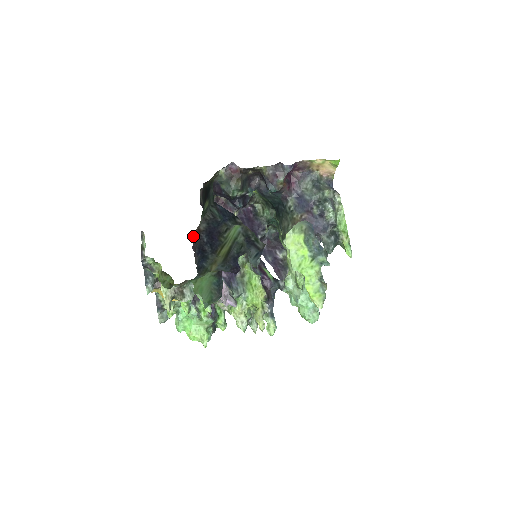
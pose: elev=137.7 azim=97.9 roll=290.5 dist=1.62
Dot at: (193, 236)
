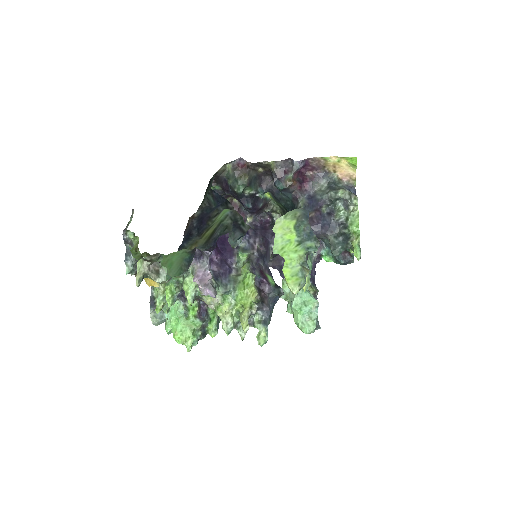
Dot at: (187, 224)
